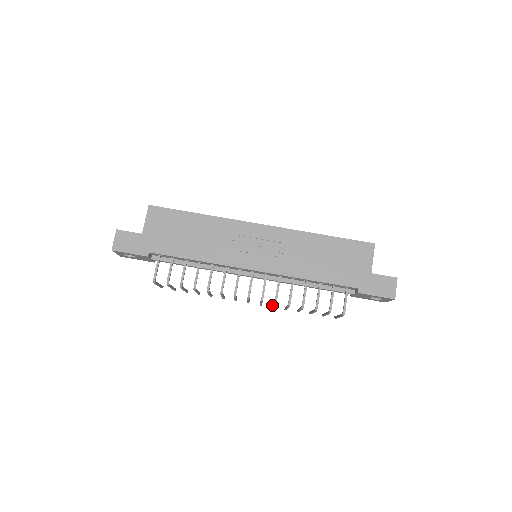
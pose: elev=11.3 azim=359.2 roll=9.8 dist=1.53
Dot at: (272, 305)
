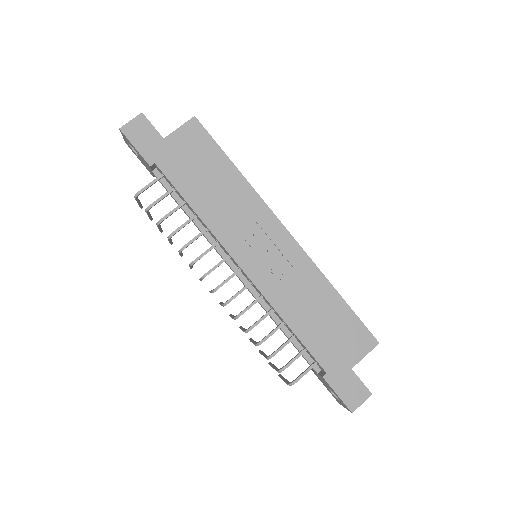
Dot at: occluded
